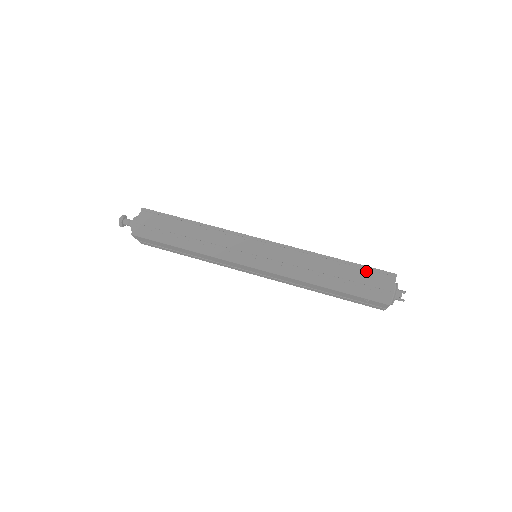
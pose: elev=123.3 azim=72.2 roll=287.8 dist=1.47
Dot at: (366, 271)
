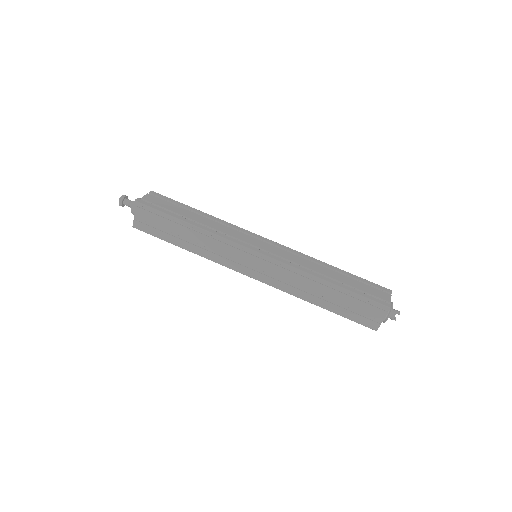
Dot at: (360, 299)
